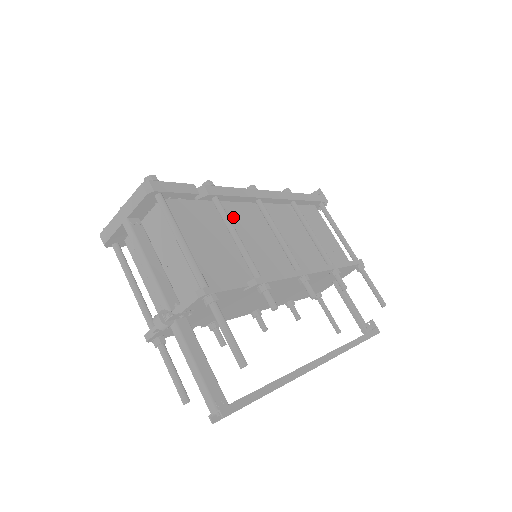
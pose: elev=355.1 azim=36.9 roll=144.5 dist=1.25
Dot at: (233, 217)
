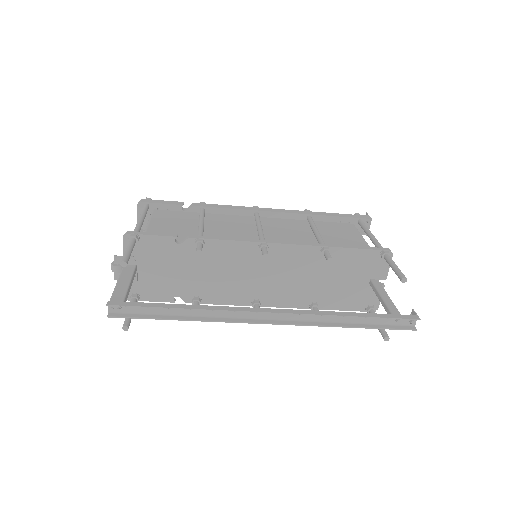
Dot at: (216, 220)
